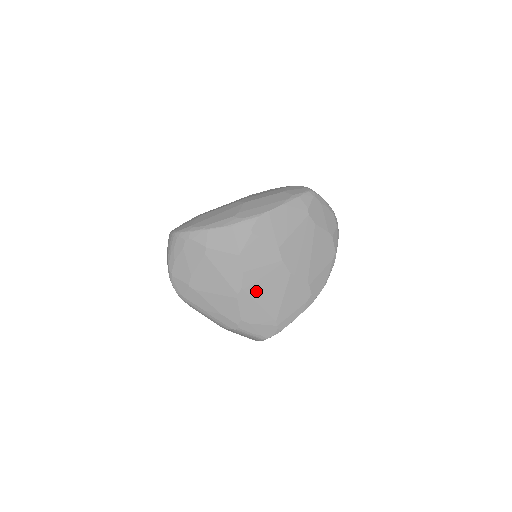
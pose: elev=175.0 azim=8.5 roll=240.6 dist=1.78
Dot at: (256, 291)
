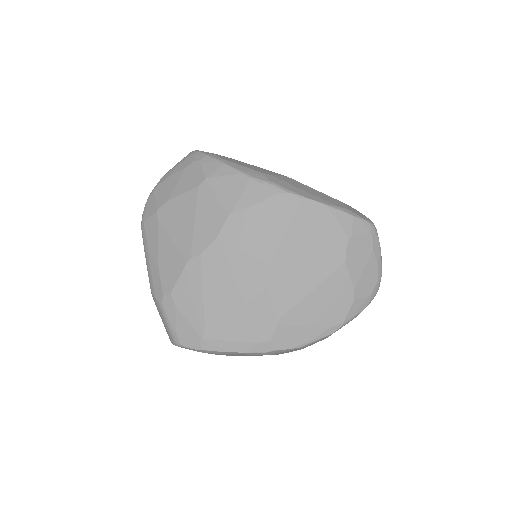
Dot at: (213, 273)
